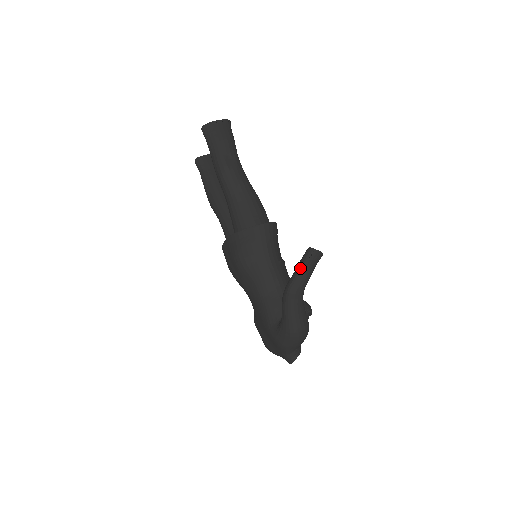
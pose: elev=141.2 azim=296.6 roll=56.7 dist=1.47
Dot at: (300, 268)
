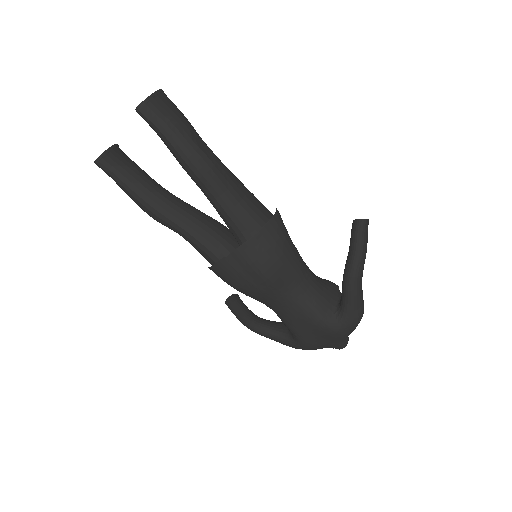
Dot at: (361, 245)
